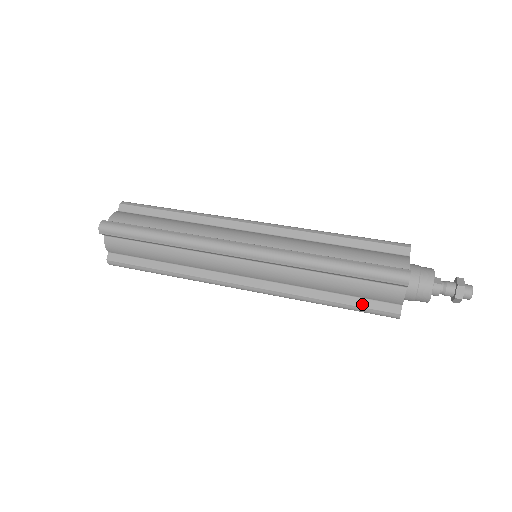
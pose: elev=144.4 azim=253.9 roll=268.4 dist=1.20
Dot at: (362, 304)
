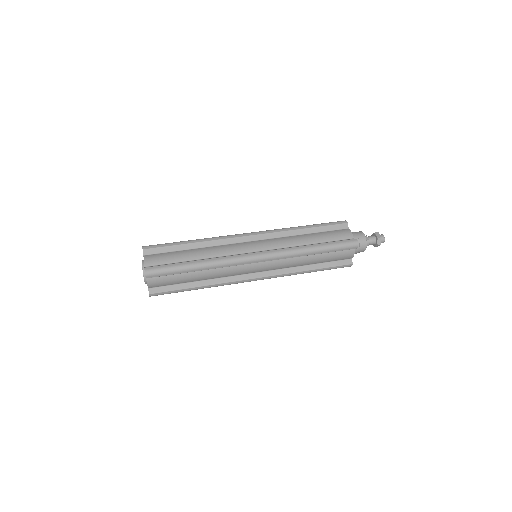
Dot at: (331, 265)
